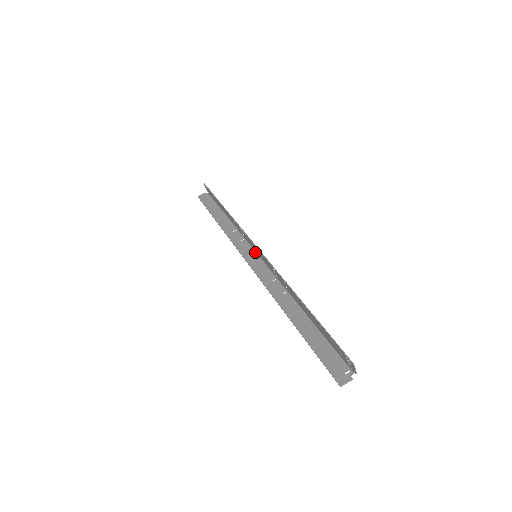
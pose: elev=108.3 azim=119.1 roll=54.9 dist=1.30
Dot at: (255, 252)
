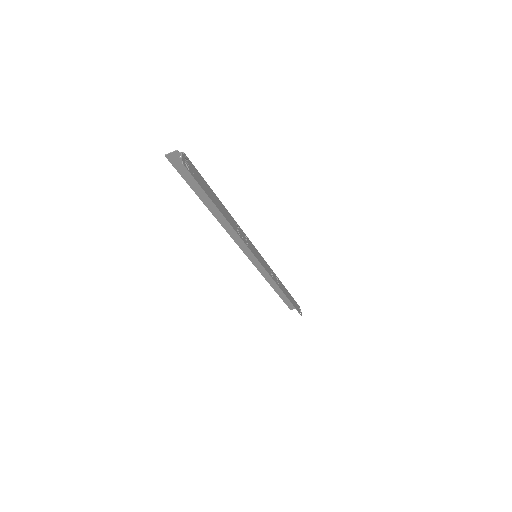
Dot at: (254, 248)
